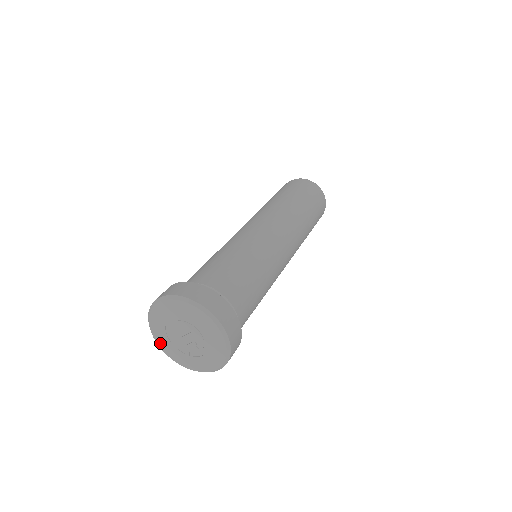
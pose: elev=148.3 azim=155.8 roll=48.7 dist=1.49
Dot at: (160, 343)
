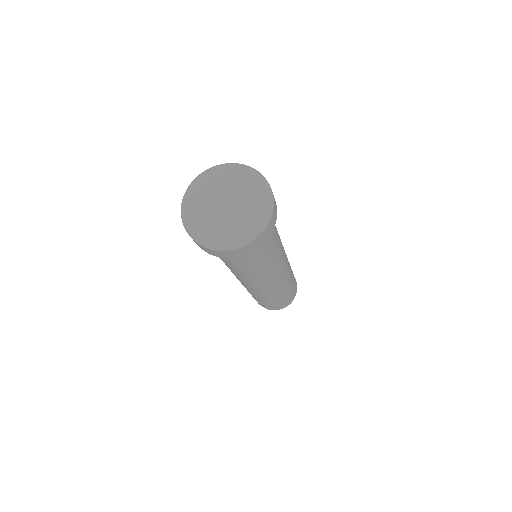
Dot at: (187, 206)
